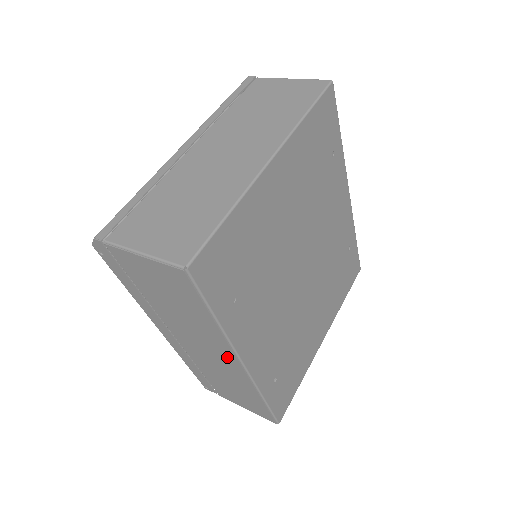
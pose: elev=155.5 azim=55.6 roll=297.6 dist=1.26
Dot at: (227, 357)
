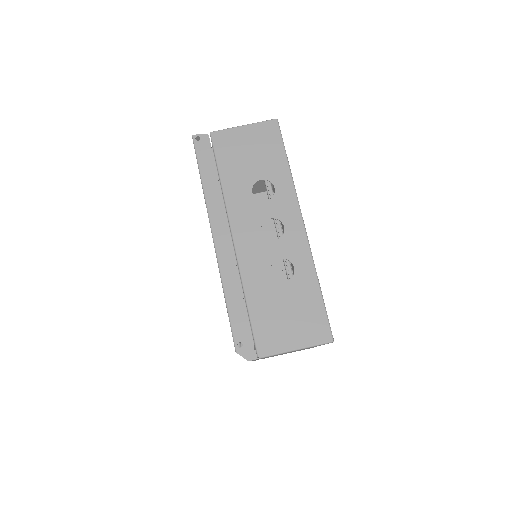
Dot at: (284, 272)
